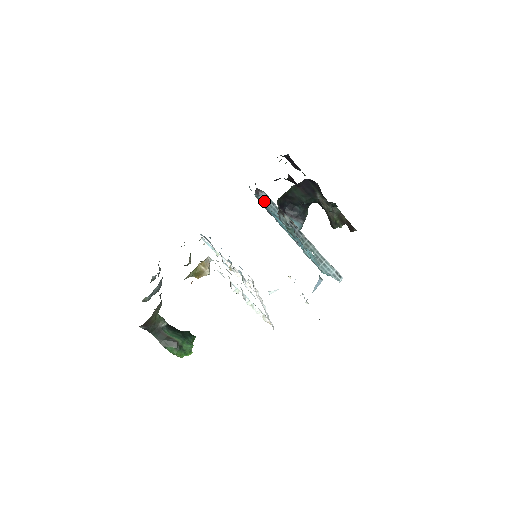
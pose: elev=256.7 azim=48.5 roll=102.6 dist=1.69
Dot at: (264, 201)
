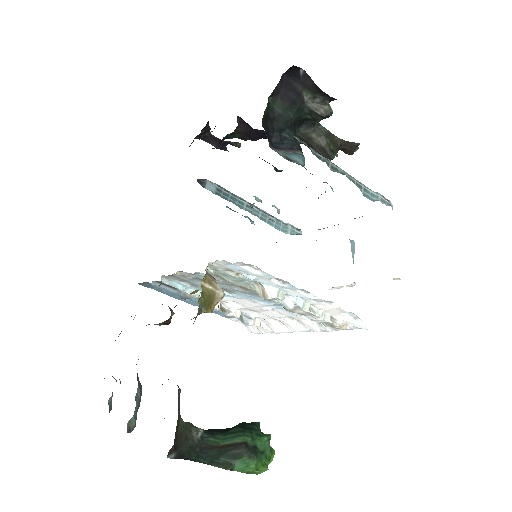
Dot at: (214, 191)
